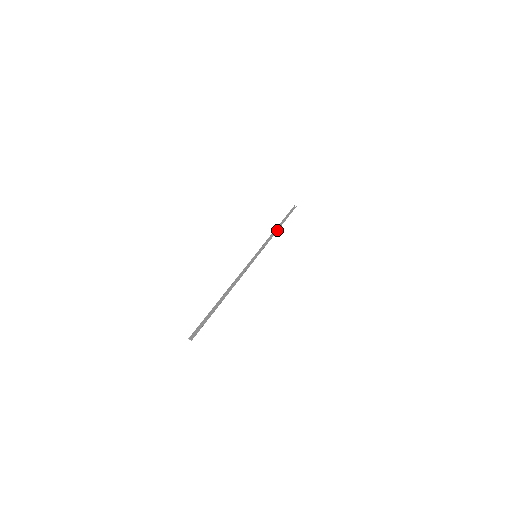
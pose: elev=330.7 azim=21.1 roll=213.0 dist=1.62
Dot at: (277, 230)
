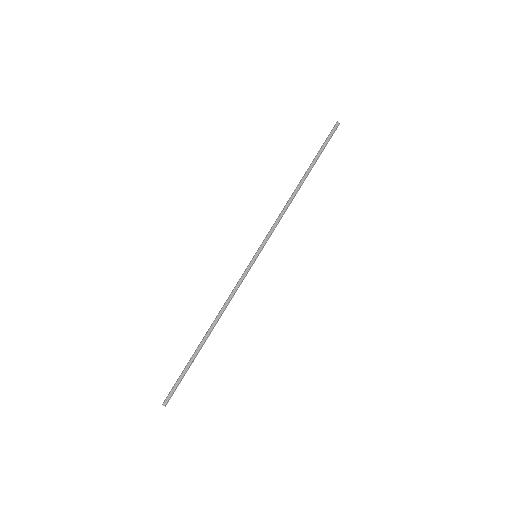
Dot at: (296, 191)
